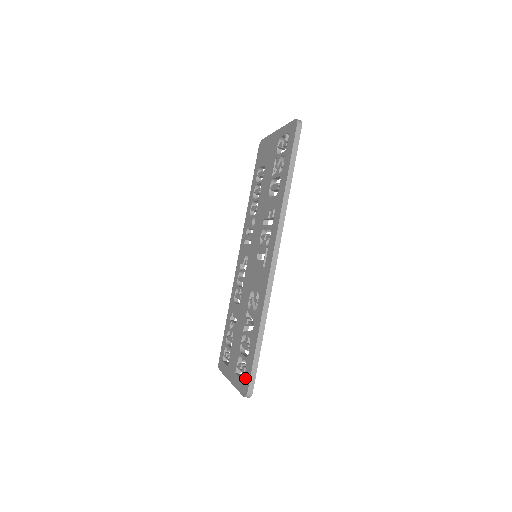
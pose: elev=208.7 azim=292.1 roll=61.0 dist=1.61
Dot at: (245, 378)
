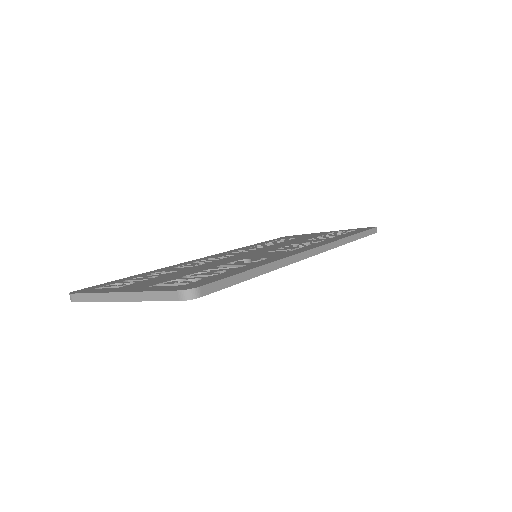
Dot at: (195, 282)
